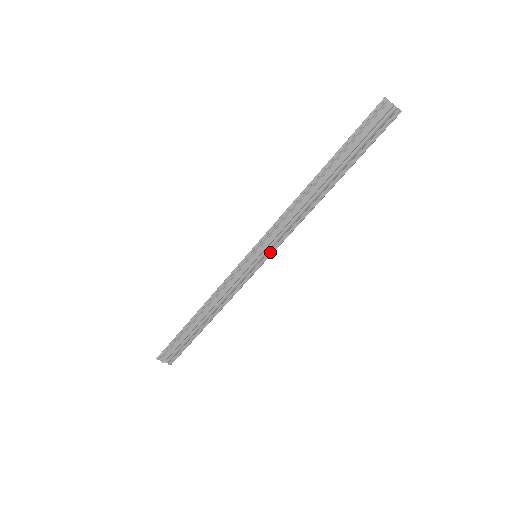
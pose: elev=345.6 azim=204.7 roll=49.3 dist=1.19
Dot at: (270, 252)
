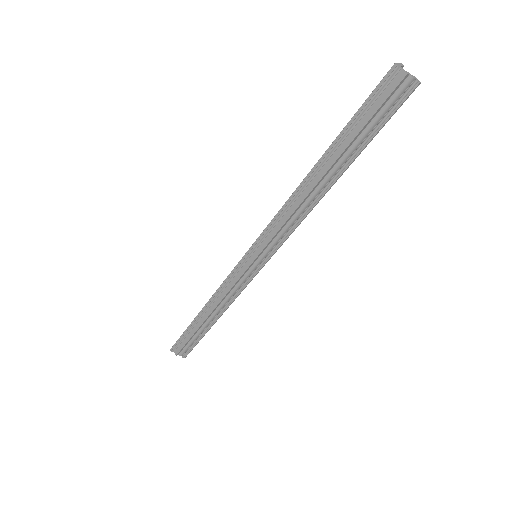
Dot at: (270, 253)
